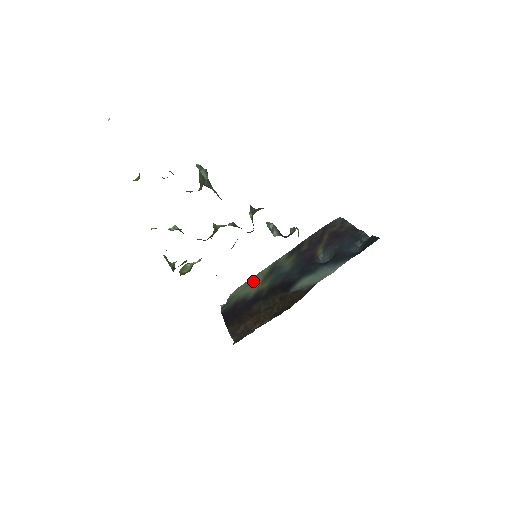
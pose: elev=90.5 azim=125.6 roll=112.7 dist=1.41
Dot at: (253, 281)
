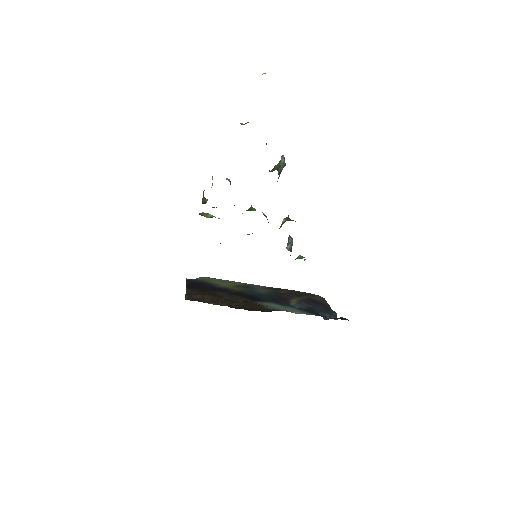
Dot at: (227, 282)
